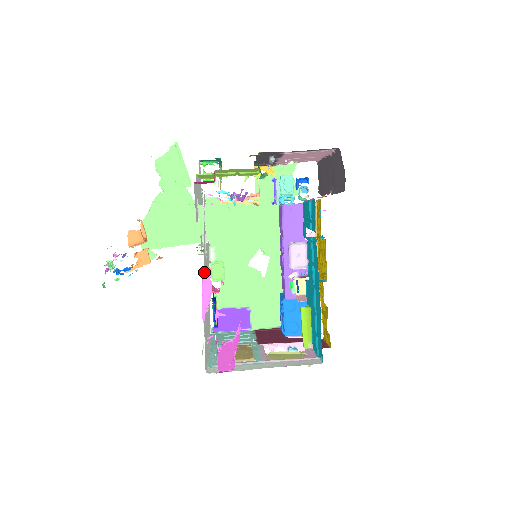
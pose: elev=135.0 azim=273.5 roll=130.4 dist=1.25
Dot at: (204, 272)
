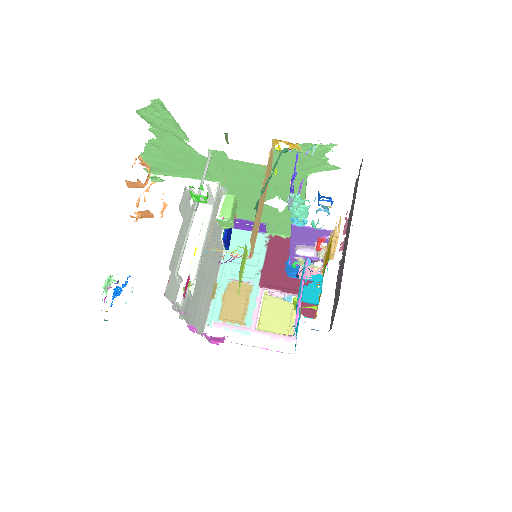
Dot at: (188, 326)
